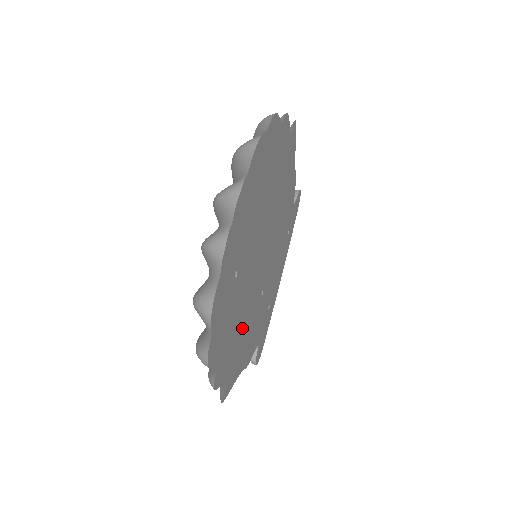
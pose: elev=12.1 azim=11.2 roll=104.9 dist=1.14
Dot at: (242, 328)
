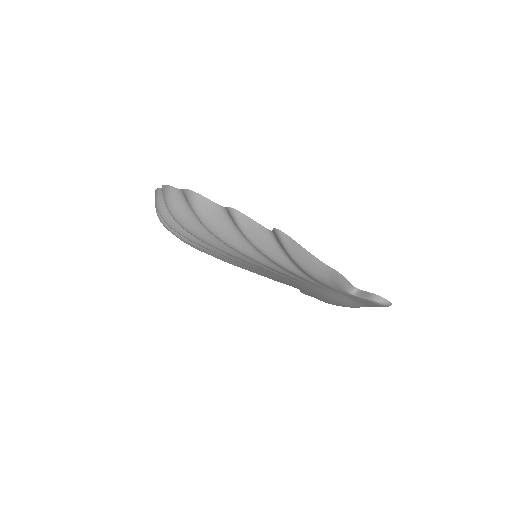
Dot at: occluded
